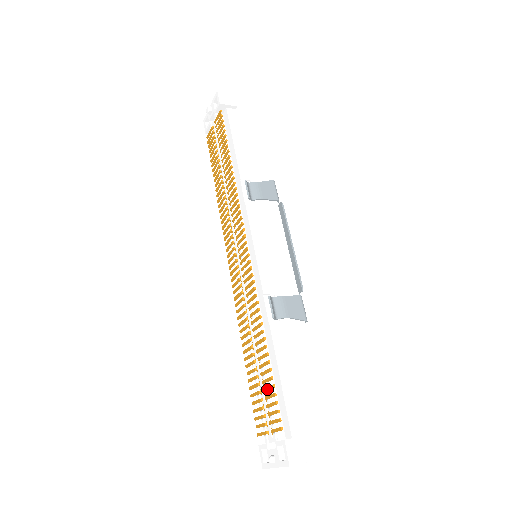
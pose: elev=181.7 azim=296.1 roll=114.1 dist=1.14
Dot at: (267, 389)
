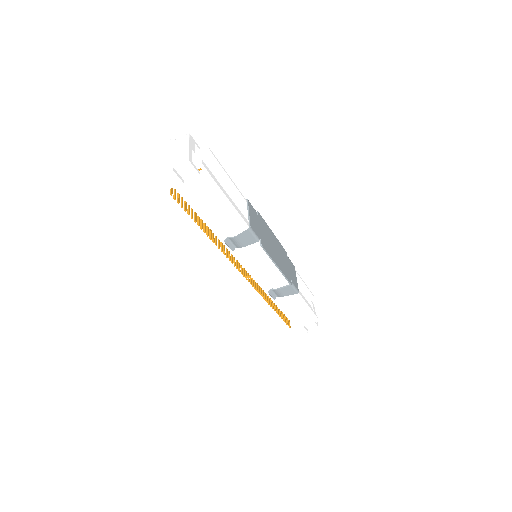
Dot at: occluded
